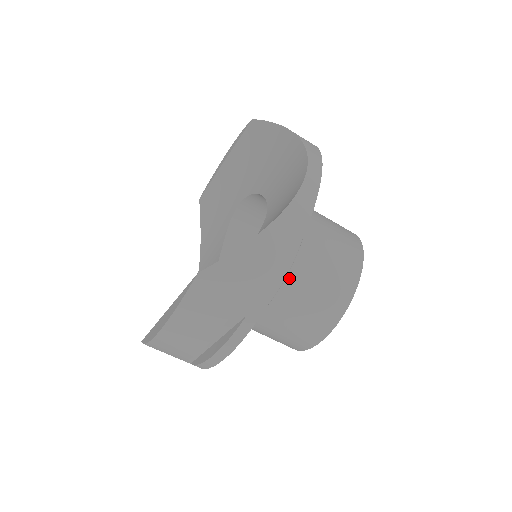
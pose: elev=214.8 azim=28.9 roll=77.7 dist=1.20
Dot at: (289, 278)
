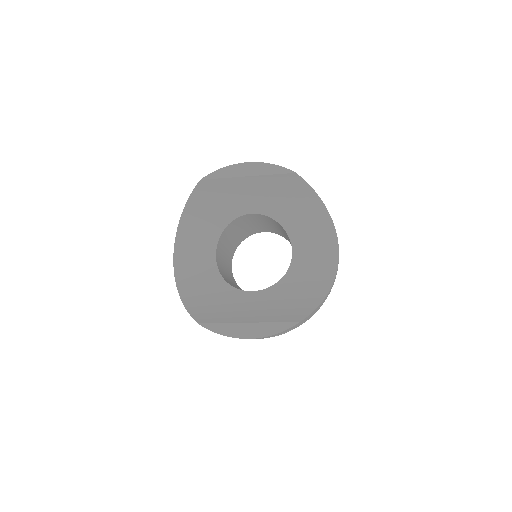
Dot at: occluded
